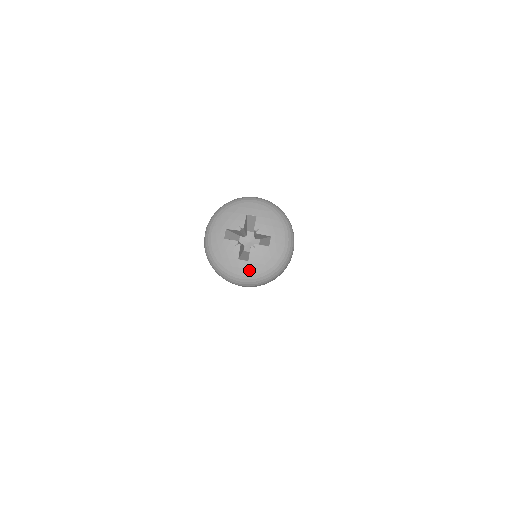
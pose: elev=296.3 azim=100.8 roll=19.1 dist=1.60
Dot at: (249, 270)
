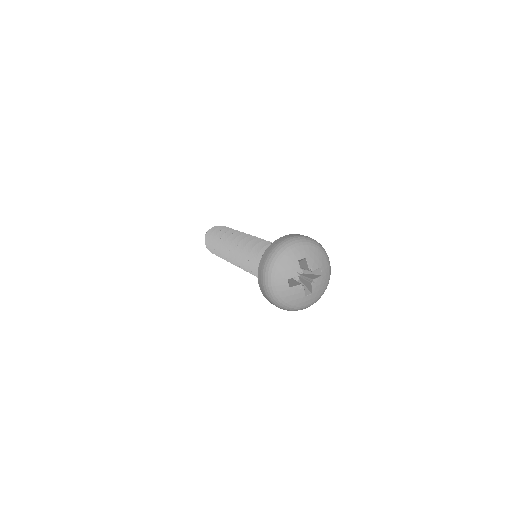
Dot at: (313, 299)
